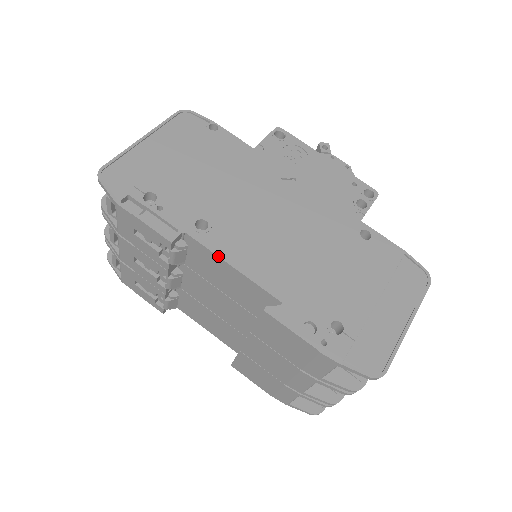
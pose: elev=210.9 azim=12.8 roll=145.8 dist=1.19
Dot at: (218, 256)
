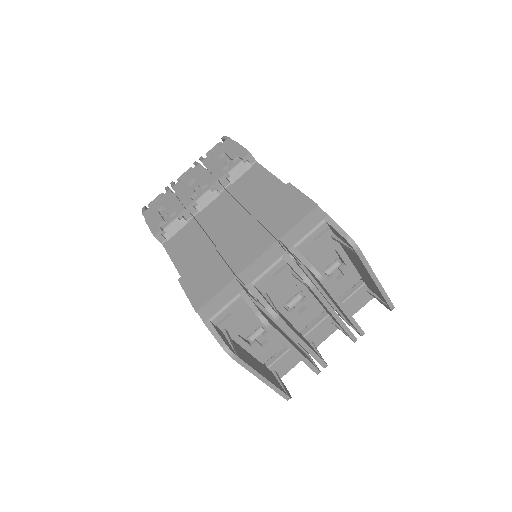
Dot at: occluded
